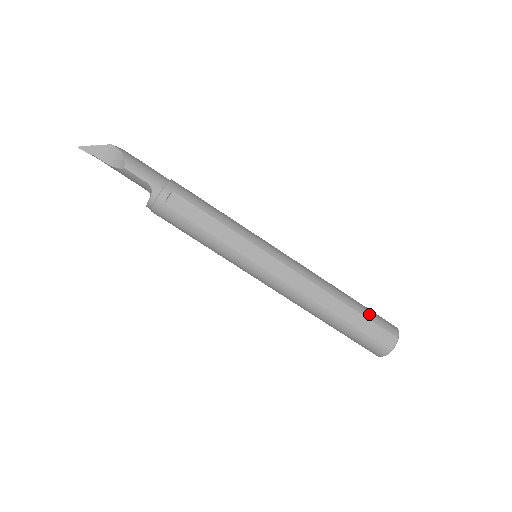
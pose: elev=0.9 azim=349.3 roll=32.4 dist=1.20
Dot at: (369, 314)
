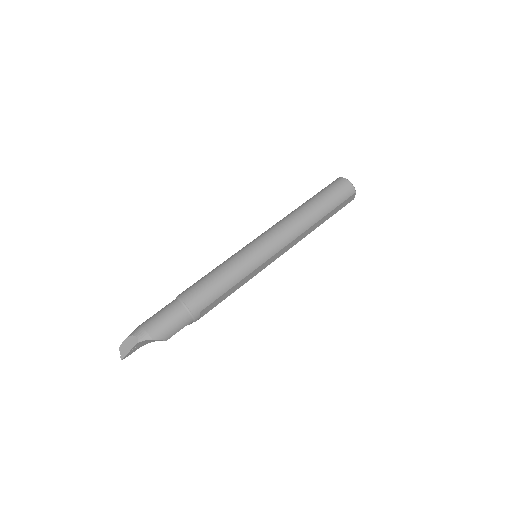
Dot at: (335, 203)
